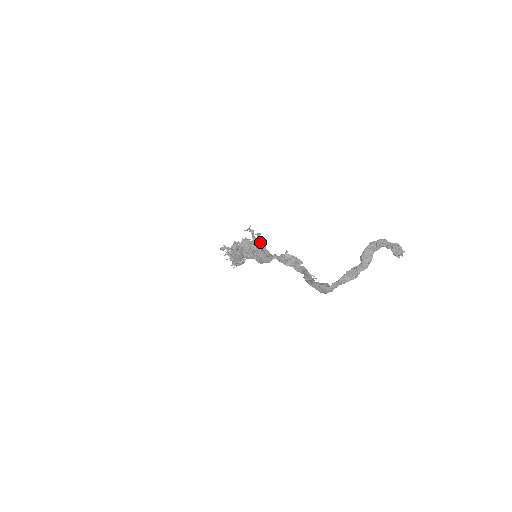
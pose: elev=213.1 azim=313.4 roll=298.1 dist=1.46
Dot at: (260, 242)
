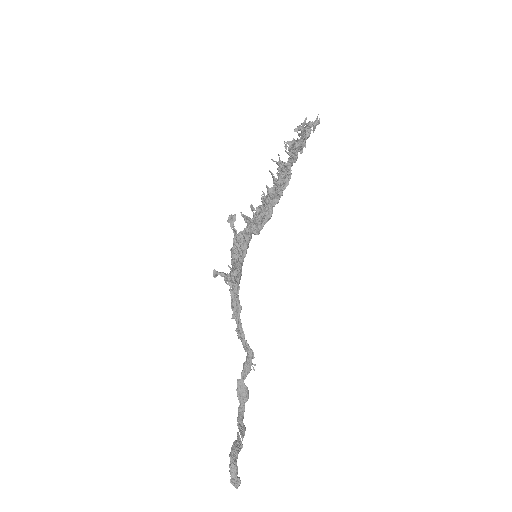
Dot at: (232, 286)
